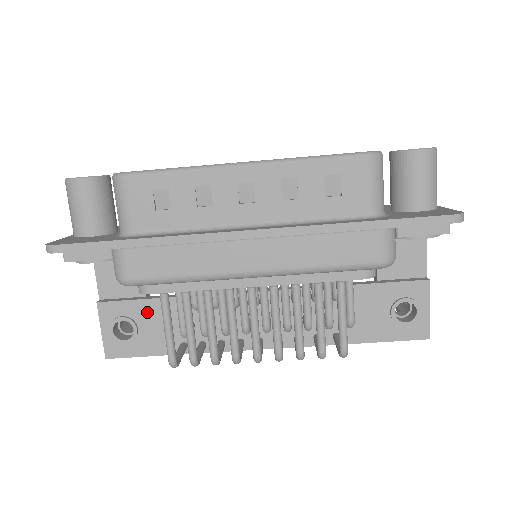
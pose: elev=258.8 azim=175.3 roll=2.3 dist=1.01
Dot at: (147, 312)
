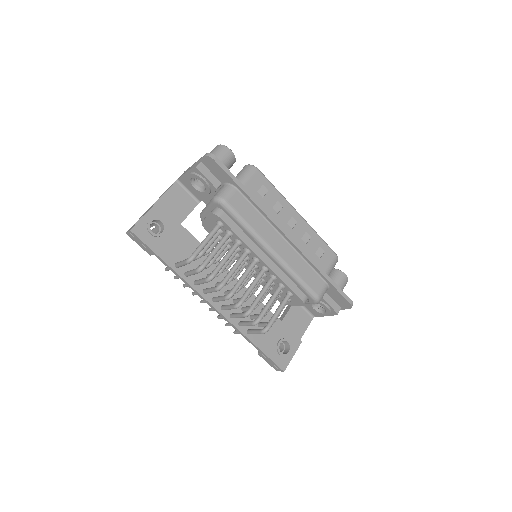
Dot at: (177, 232)
